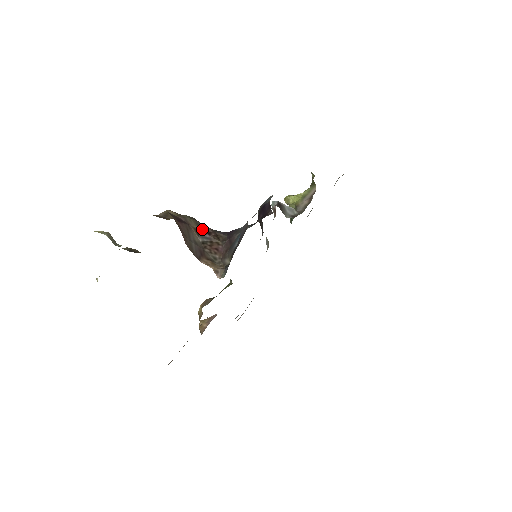
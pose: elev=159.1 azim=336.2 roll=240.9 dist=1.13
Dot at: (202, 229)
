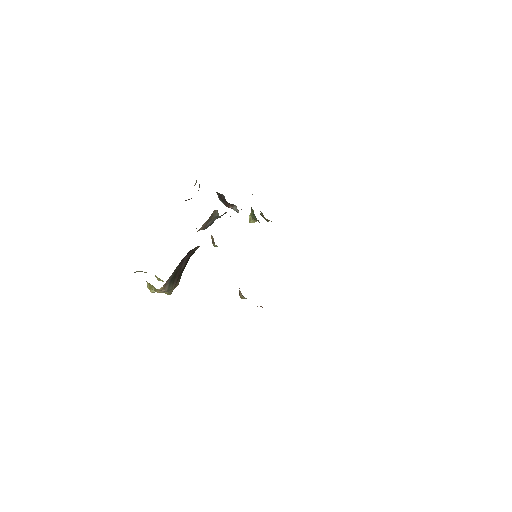
Dot at: occluded
